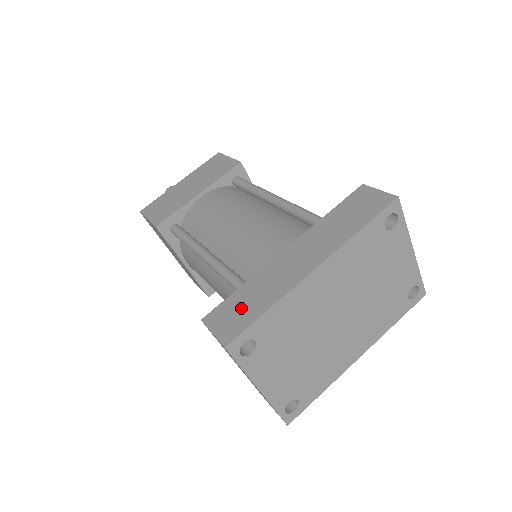
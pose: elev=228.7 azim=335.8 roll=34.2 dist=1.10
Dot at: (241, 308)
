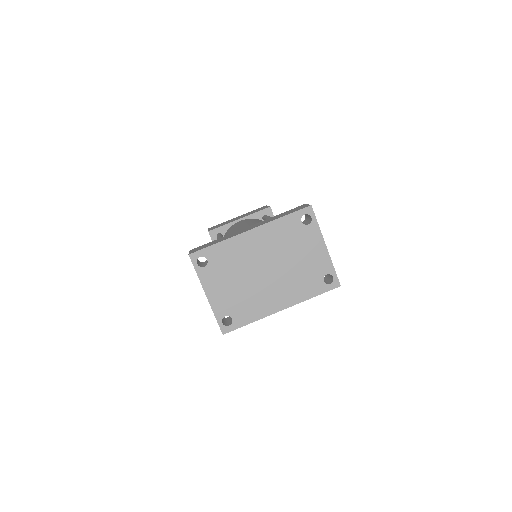
Dot at: (208, 244)
